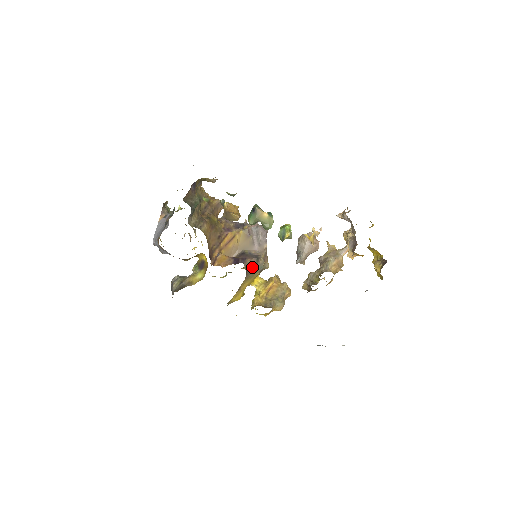
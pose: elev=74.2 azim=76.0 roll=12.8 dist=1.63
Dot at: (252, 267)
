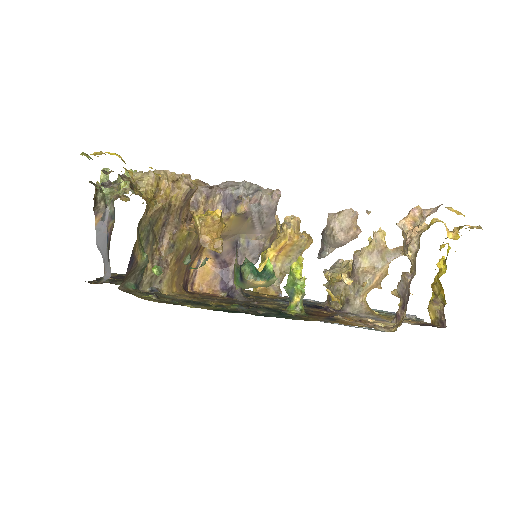
Dot at: occluded
